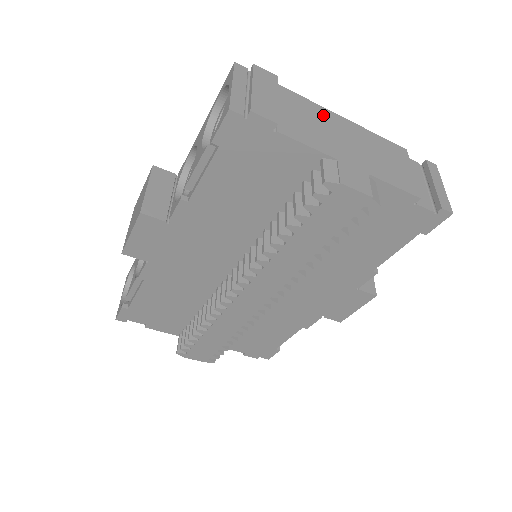
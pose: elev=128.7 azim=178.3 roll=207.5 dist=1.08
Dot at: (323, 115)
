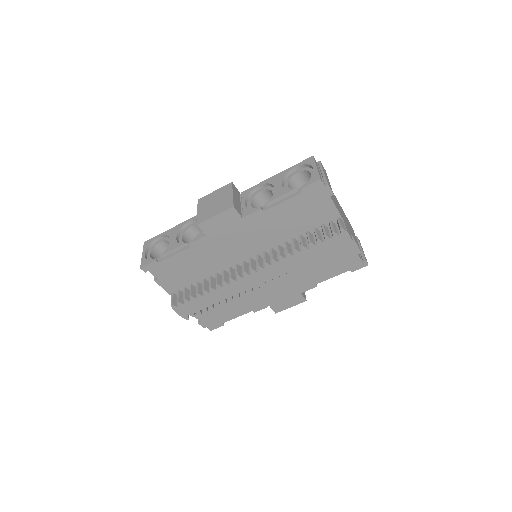
Dot at: (335, 197)
